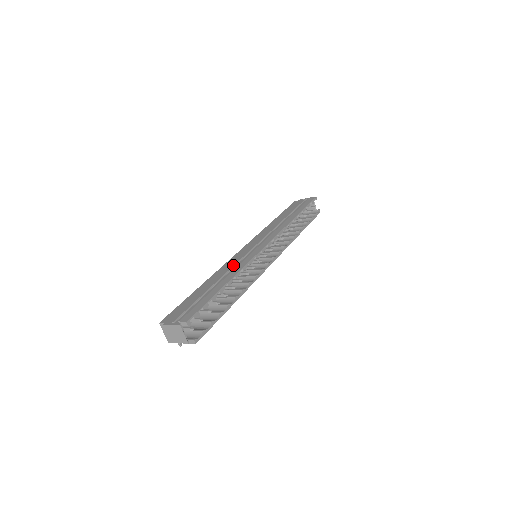
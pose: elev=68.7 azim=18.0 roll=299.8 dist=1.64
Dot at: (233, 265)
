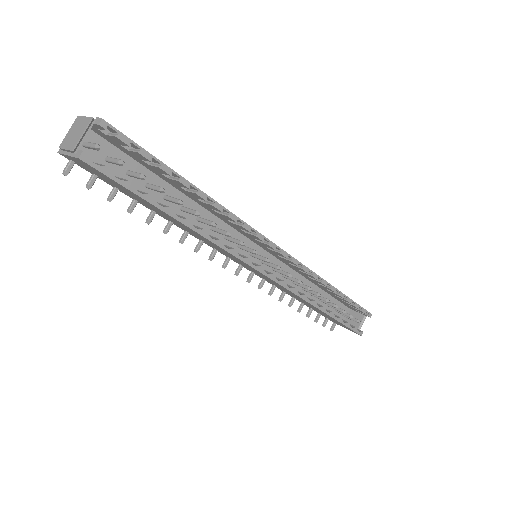
Dot at: occluded
